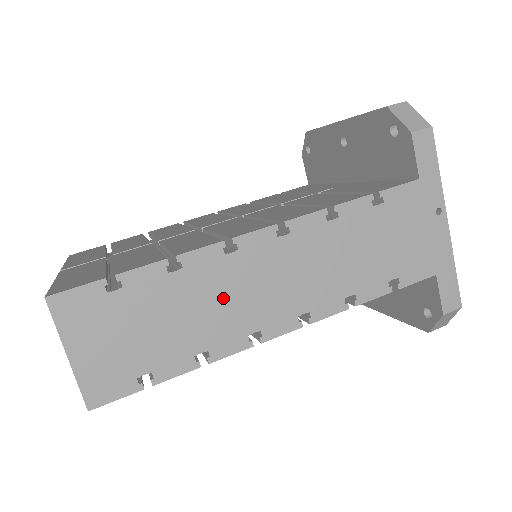
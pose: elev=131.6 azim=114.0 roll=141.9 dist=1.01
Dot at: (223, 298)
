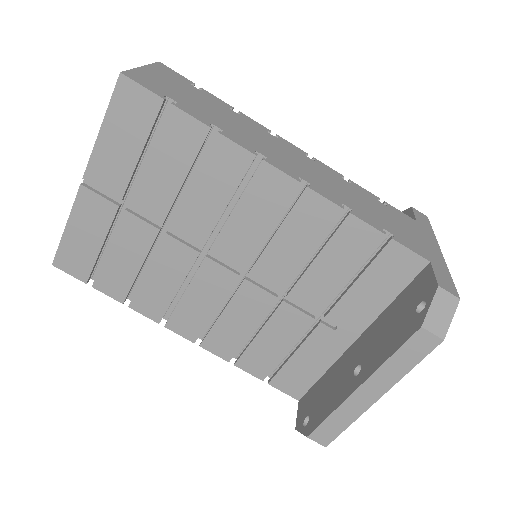
Dot at: occluded
